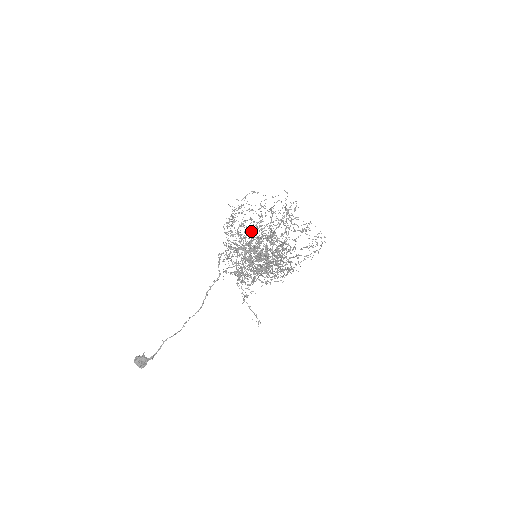
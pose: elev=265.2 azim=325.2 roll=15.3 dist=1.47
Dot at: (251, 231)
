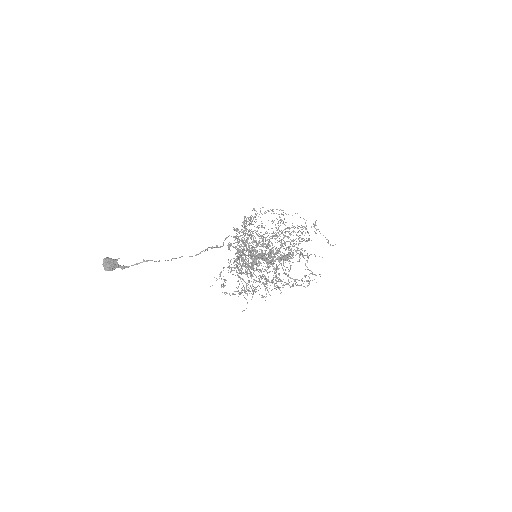
Dot at: occluded
